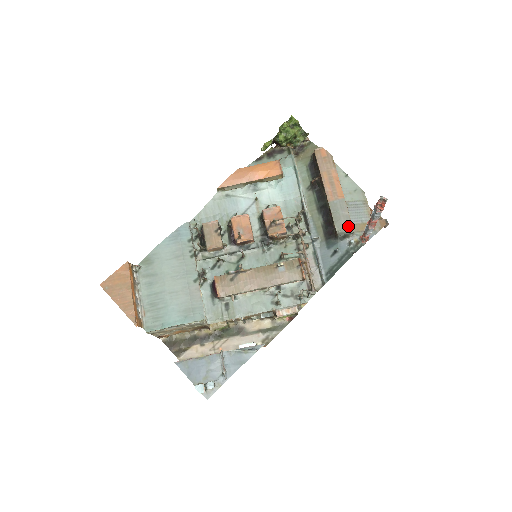
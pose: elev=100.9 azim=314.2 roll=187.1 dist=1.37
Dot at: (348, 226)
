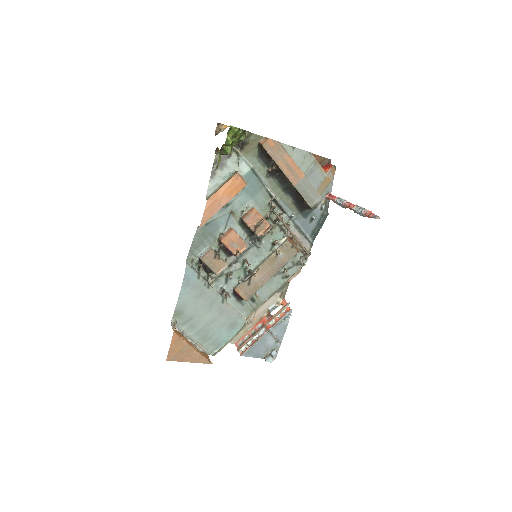
Dot at: (317, 198)
